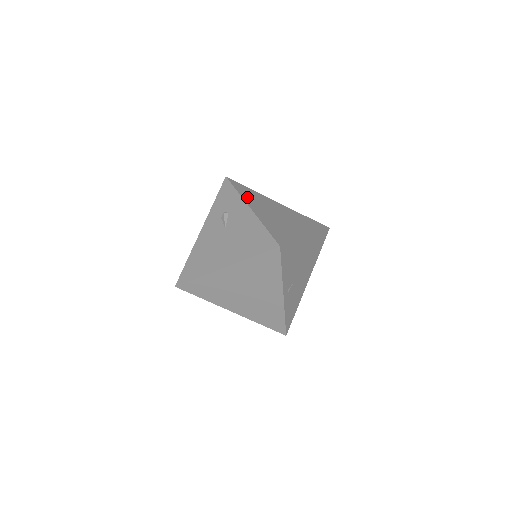
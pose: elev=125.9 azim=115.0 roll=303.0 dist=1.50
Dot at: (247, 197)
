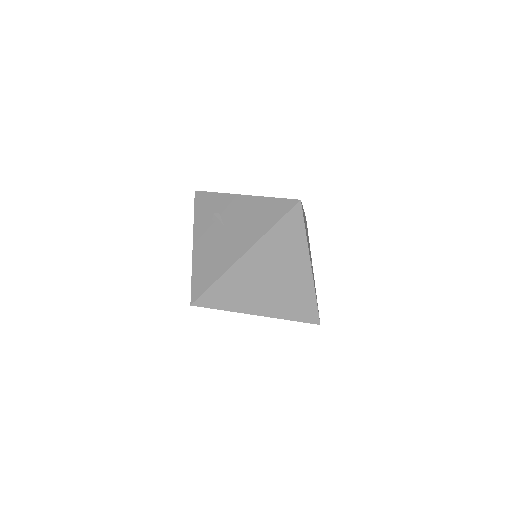
Dot at: occluded
